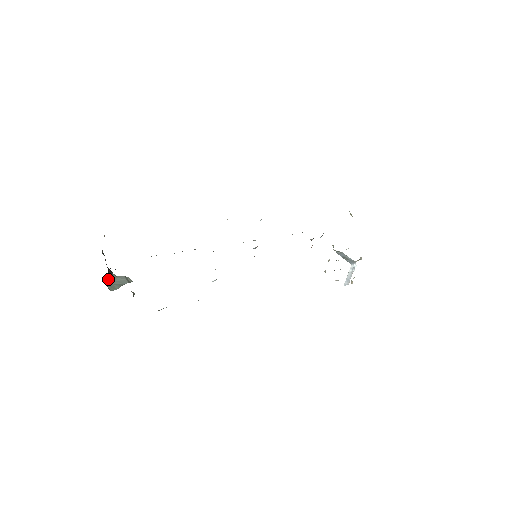
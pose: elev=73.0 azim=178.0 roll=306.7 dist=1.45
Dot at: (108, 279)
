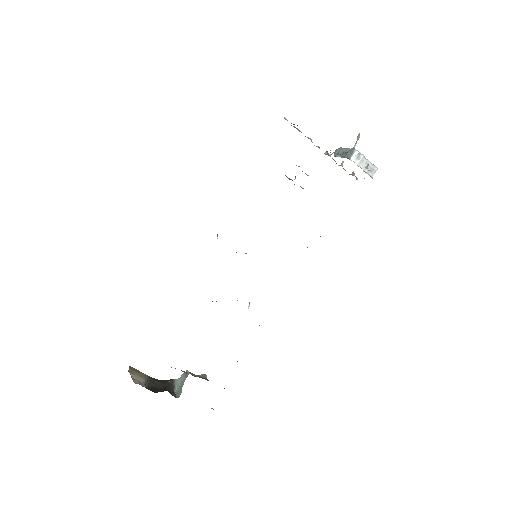
Dot at: (173, 388)
